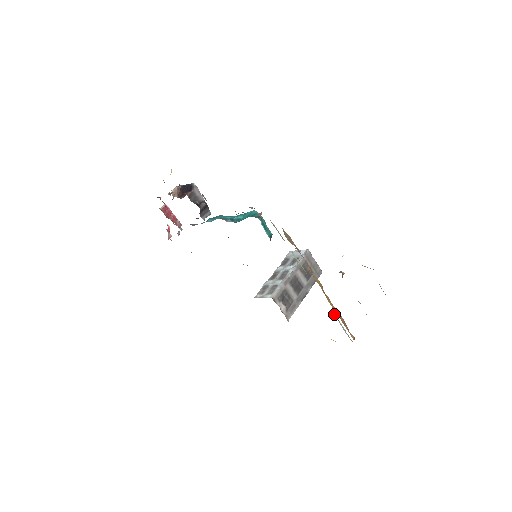
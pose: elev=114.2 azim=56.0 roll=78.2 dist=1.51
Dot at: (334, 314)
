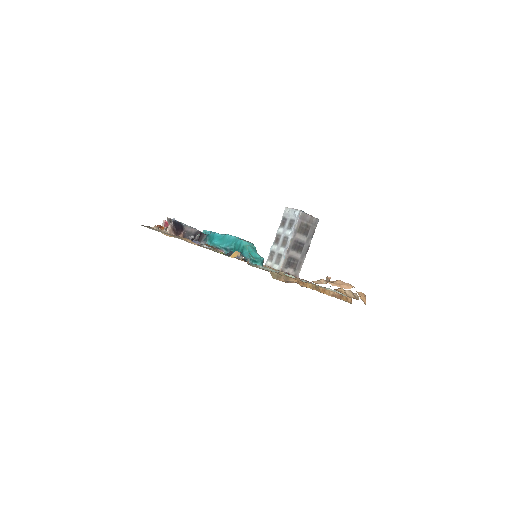
Dot at: (331, 289)
